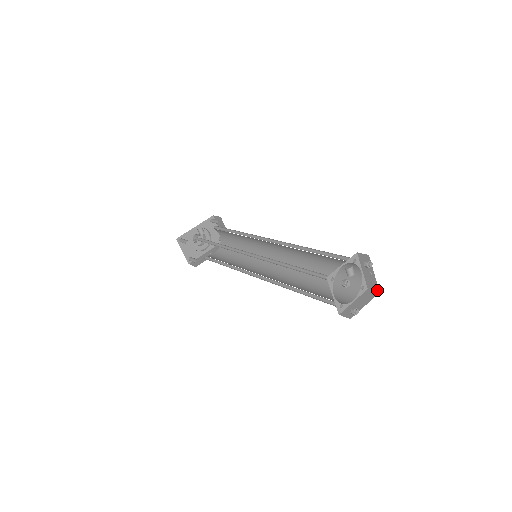
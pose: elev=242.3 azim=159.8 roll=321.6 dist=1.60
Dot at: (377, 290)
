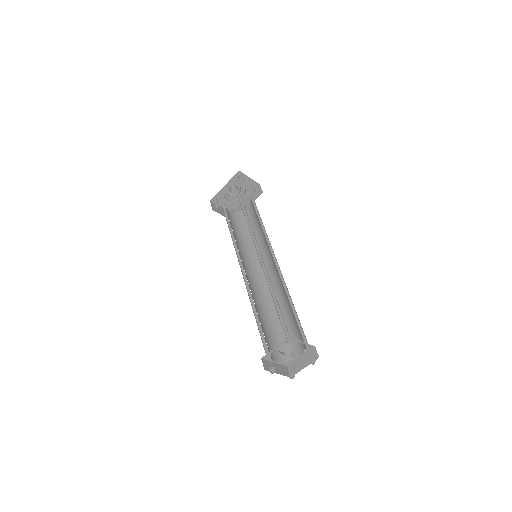
Dot at: (312, 362)
